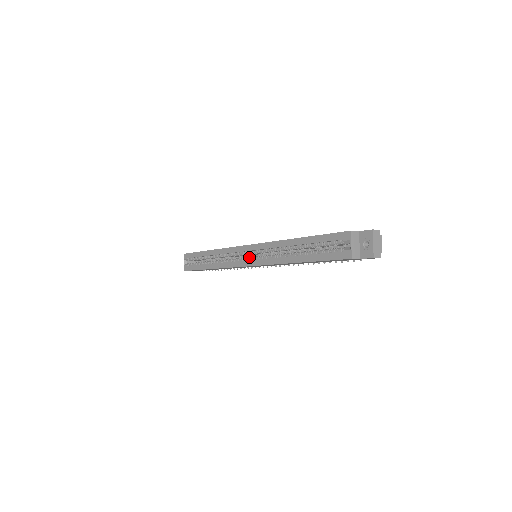
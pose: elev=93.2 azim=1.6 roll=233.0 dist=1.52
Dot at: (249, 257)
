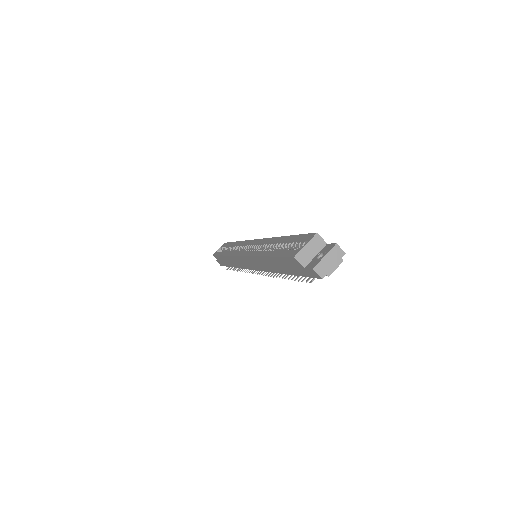
Dot at: (249, 250)
